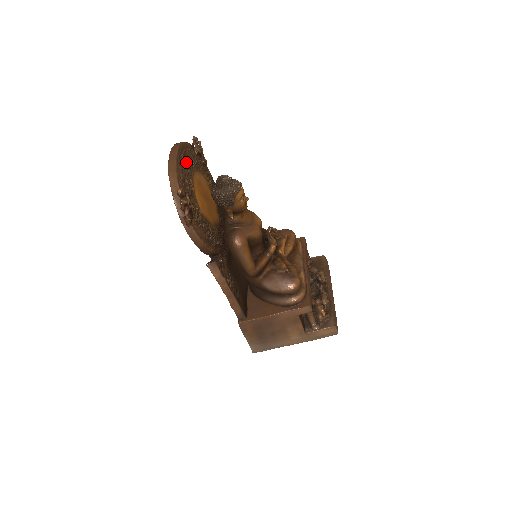
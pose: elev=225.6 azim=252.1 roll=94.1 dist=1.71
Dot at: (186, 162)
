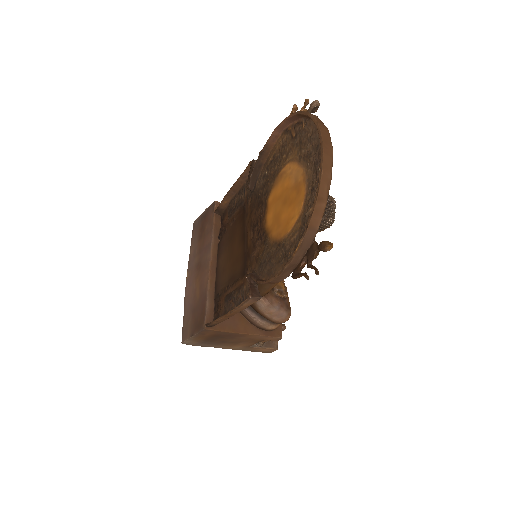
Dot at: occluded
